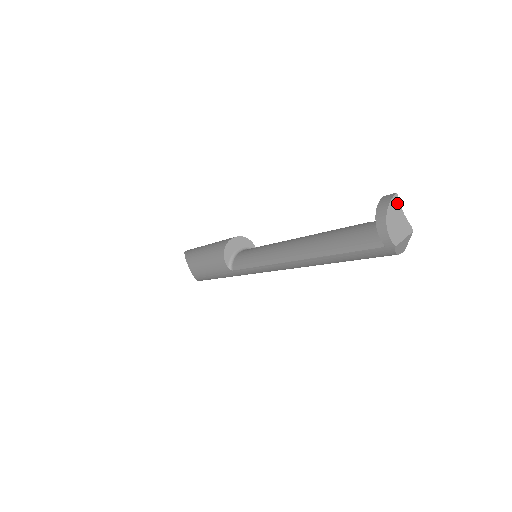
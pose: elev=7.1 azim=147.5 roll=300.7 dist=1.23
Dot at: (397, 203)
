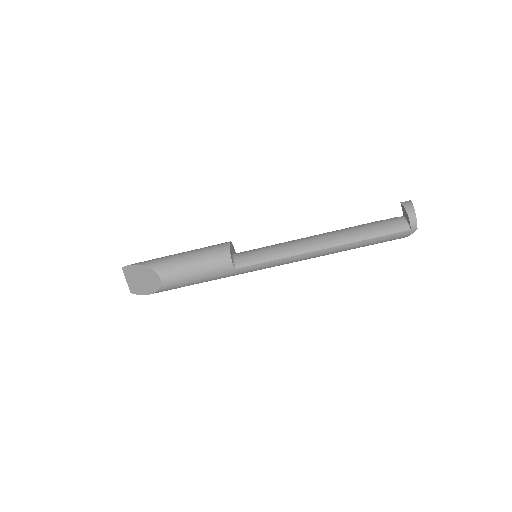
Dot at: occluded
